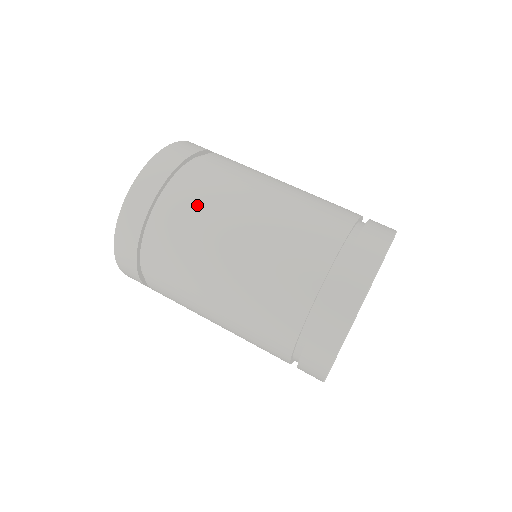
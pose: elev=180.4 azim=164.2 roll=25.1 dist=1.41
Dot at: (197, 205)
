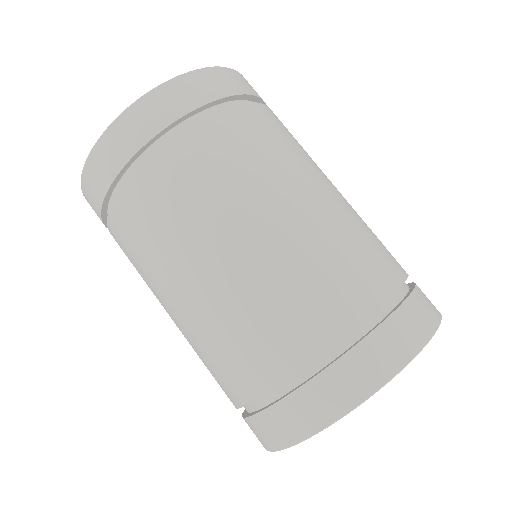
Dot at: (161, 211)
